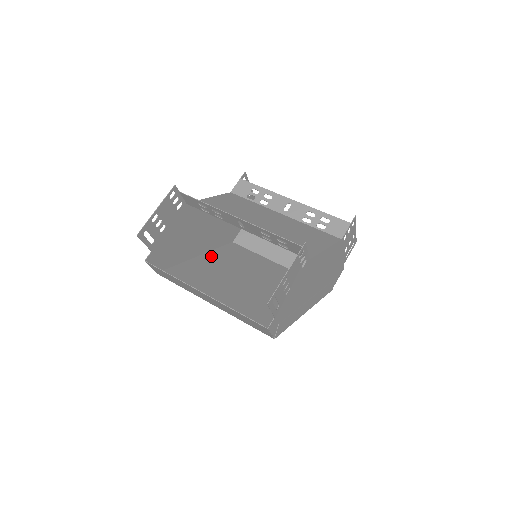
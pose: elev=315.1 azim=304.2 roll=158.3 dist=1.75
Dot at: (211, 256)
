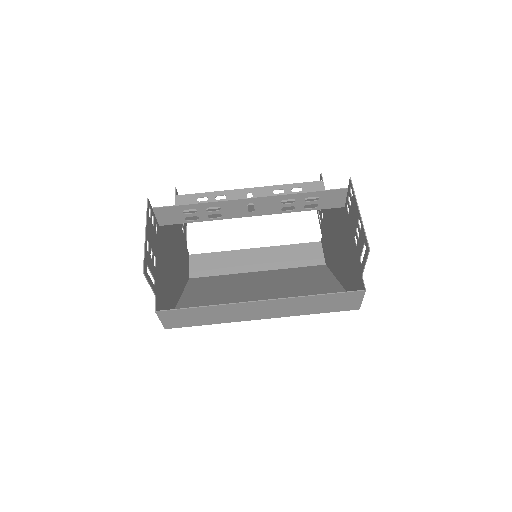
Dot at: (191, 294)
